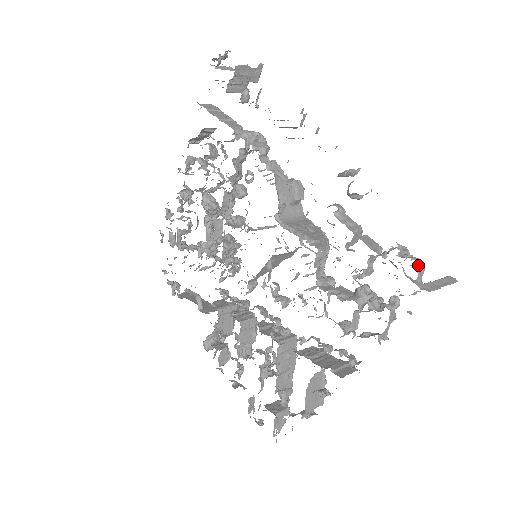
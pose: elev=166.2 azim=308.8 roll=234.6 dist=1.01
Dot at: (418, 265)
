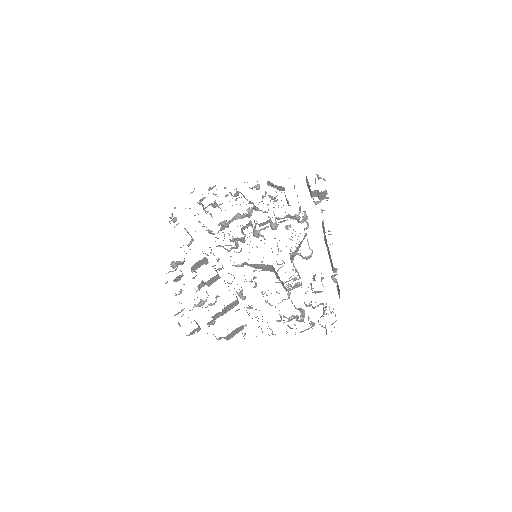
Dot at: occluded
